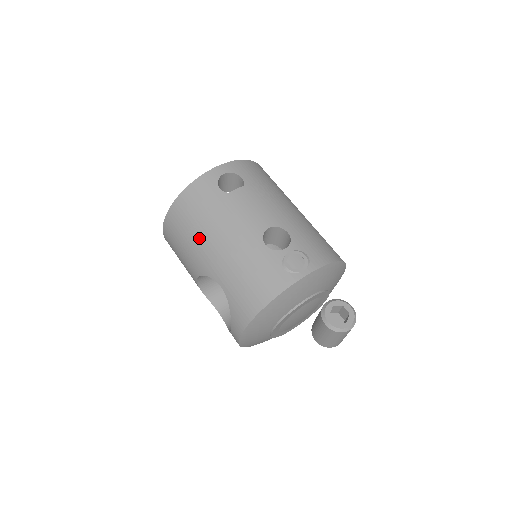
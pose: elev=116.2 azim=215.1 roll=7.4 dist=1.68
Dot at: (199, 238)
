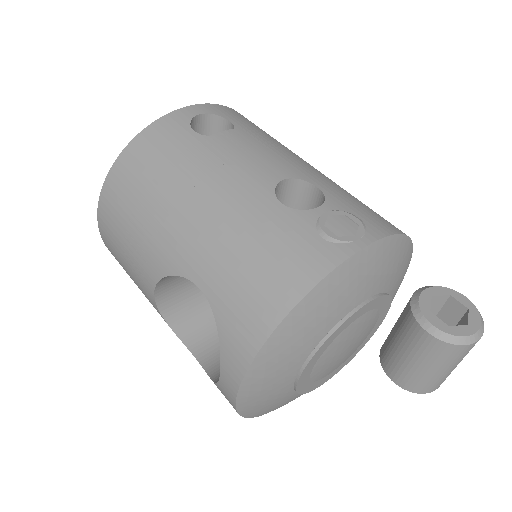
Dot at: (158, 209)
